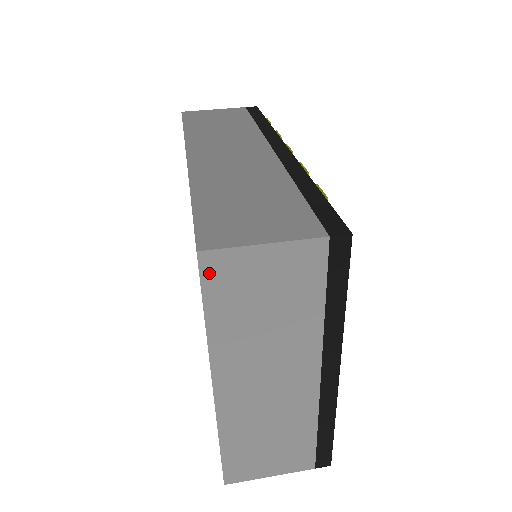
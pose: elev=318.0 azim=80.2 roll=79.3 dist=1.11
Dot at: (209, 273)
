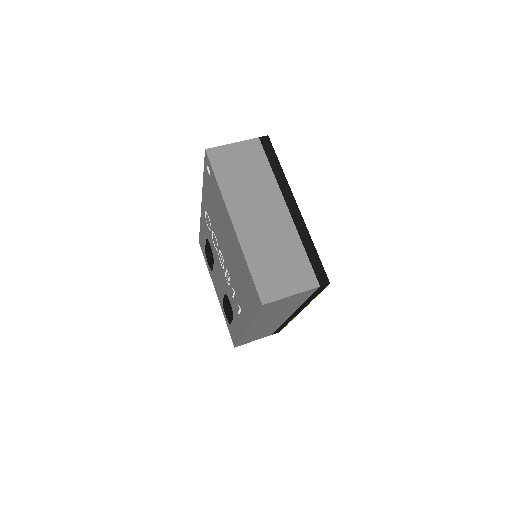
Dot at: (213, 158)
